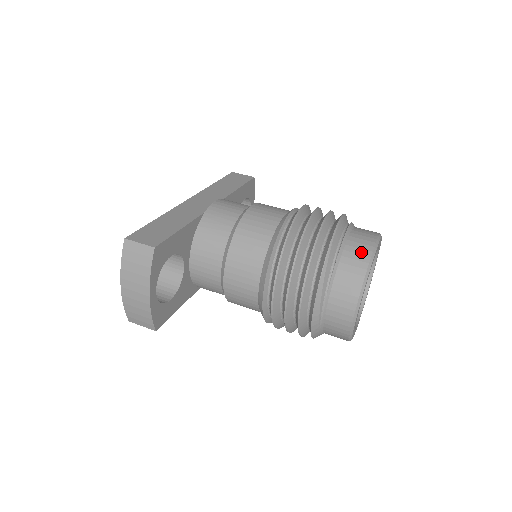
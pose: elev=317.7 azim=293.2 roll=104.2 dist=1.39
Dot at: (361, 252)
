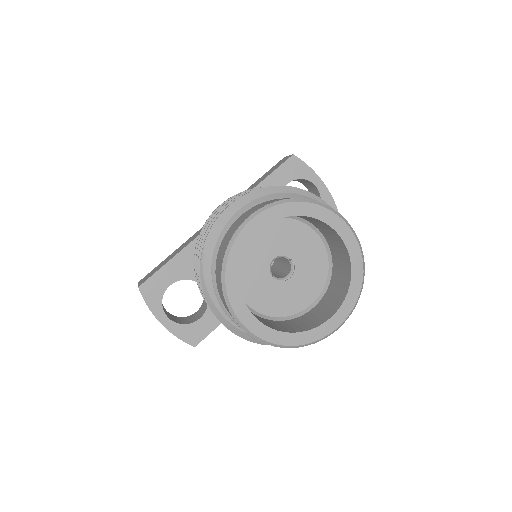
Dot at: (224, 245)
